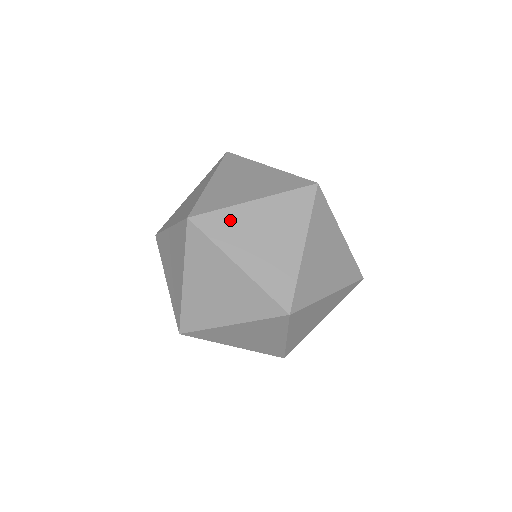
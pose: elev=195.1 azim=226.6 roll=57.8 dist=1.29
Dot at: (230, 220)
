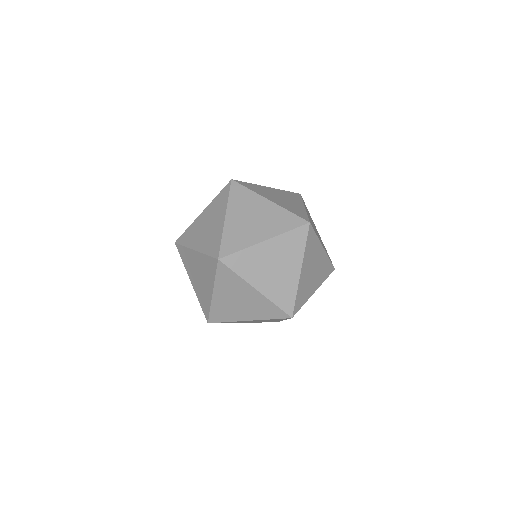
Dot at: (192, 230)
